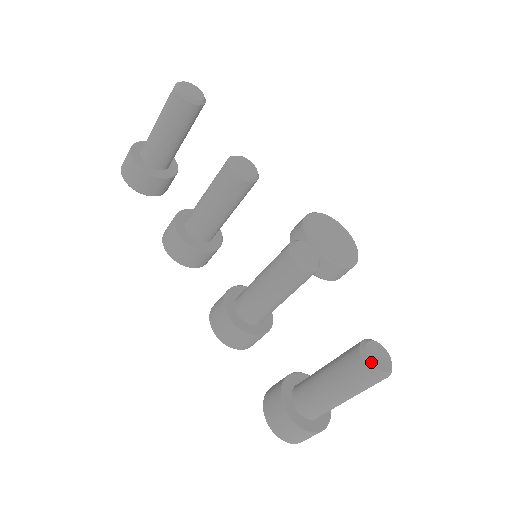
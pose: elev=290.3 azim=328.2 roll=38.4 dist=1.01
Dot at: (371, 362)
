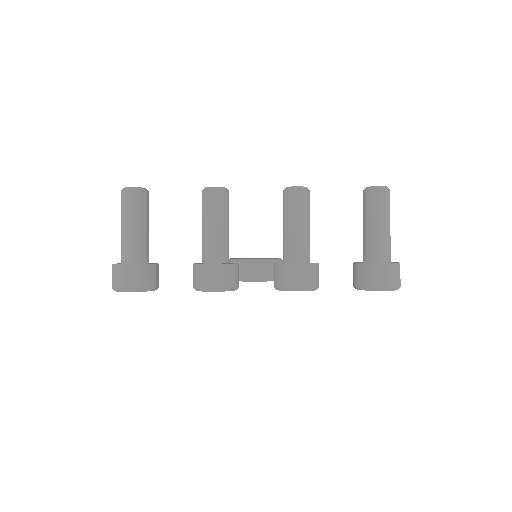
Dot at: (380, 186)
